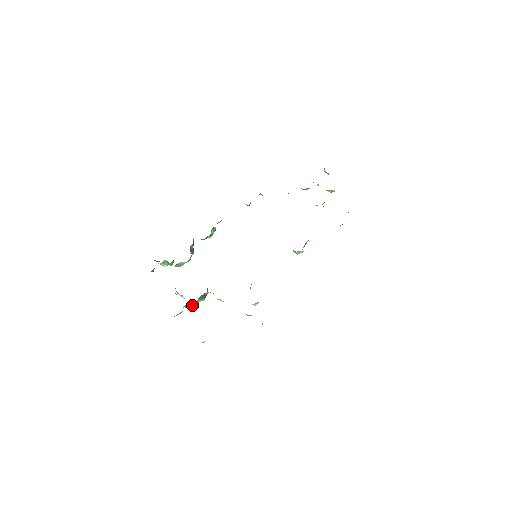
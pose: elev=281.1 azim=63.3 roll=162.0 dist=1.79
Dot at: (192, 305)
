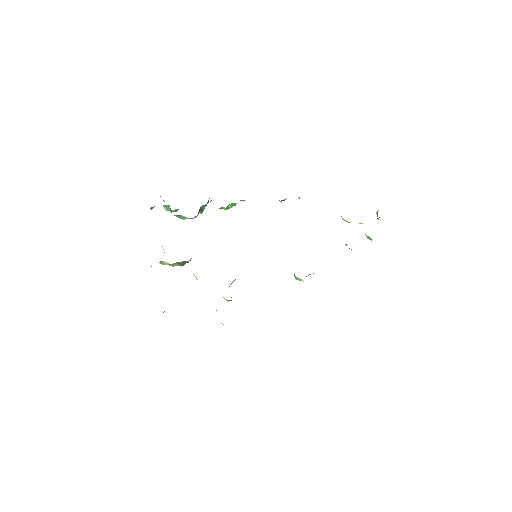
Dot at: (167, 264)
